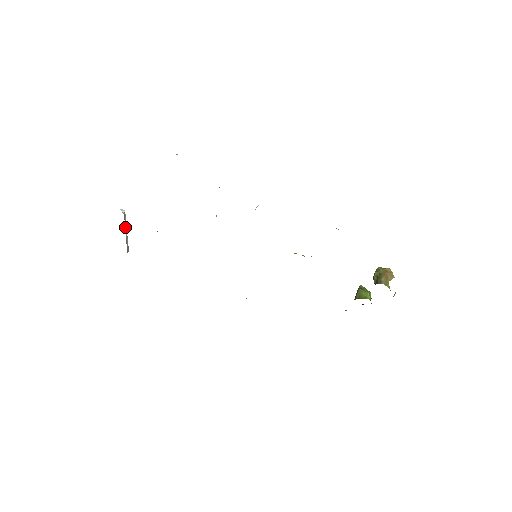
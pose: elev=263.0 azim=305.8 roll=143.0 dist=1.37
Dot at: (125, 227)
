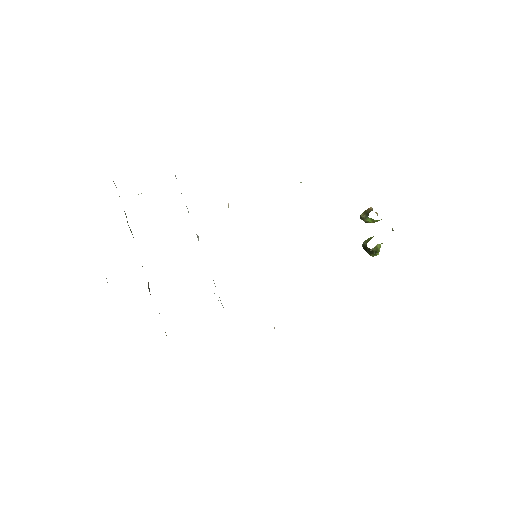
Dot at: occluded
